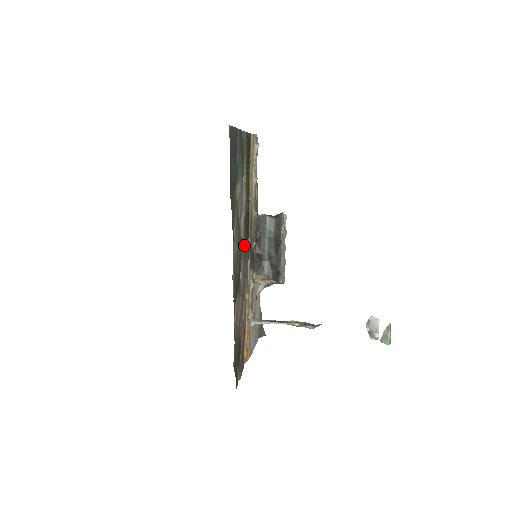
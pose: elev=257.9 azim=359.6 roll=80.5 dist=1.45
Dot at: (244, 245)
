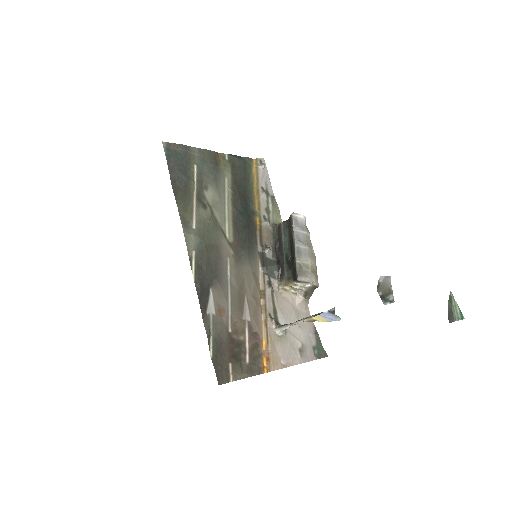
Dot at: (235, 246)
